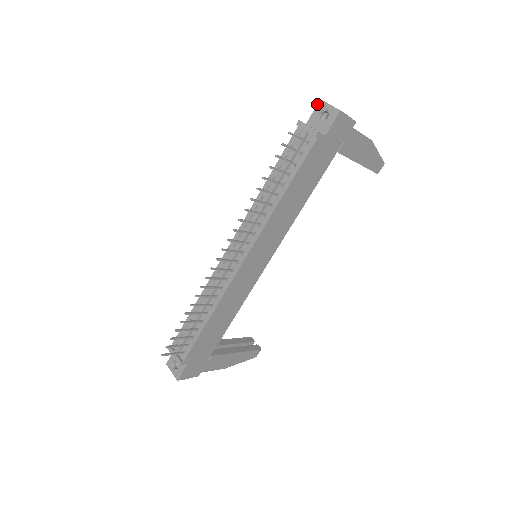
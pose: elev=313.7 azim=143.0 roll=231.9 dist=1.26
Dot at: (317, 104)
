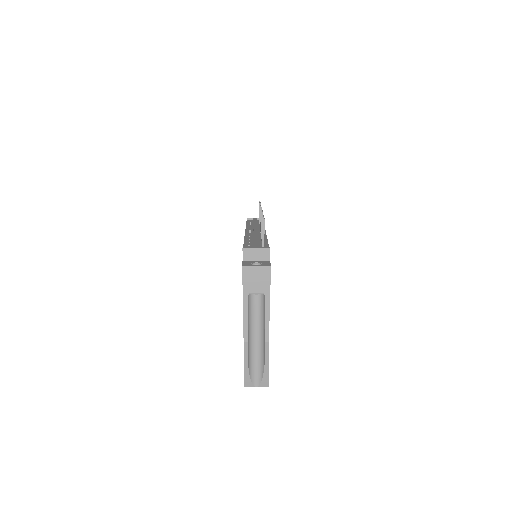
Dot at: occluded
